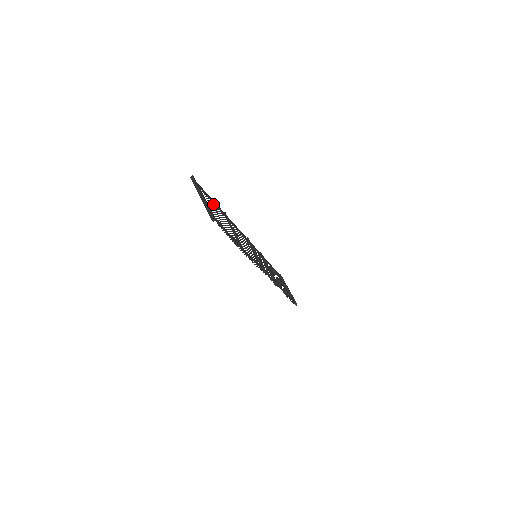
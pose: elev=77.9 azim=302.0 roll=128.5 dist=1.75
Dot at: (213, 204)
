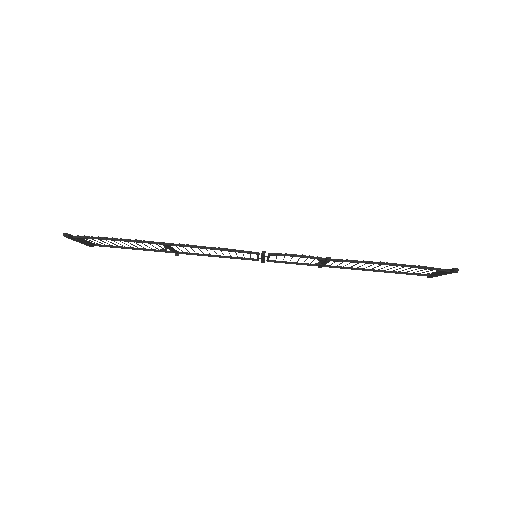
Dot at: (132, 248)
